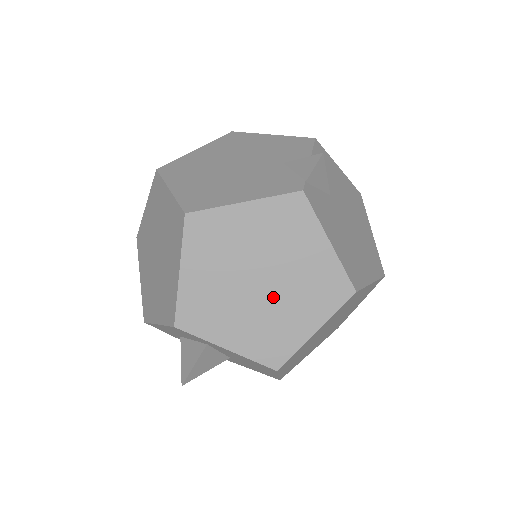
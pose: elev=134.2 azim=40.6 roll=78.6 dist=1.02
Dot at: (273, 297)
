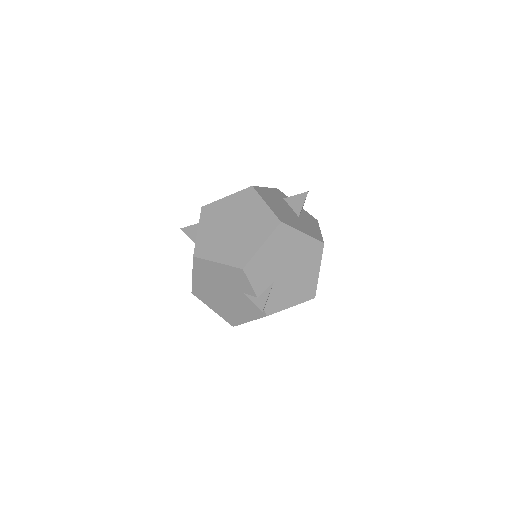
Dot at: occluded
